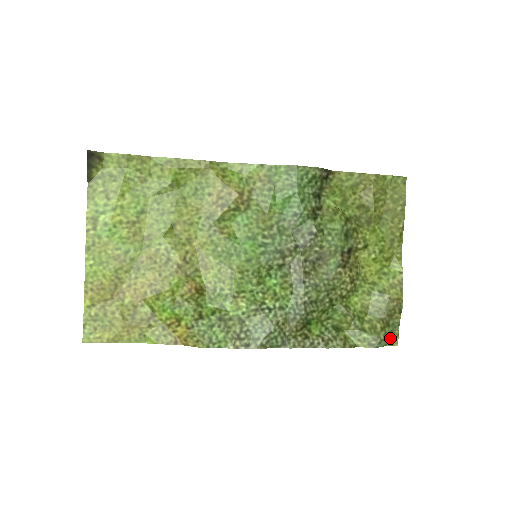
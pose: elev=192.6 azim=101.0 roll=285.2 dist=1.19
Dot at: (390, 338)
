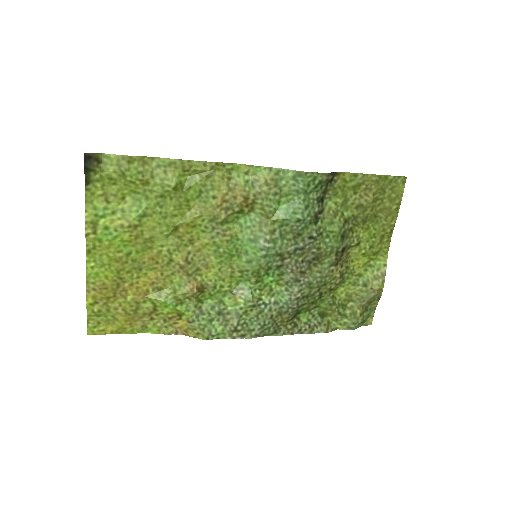
Dot at: (366, 320)
